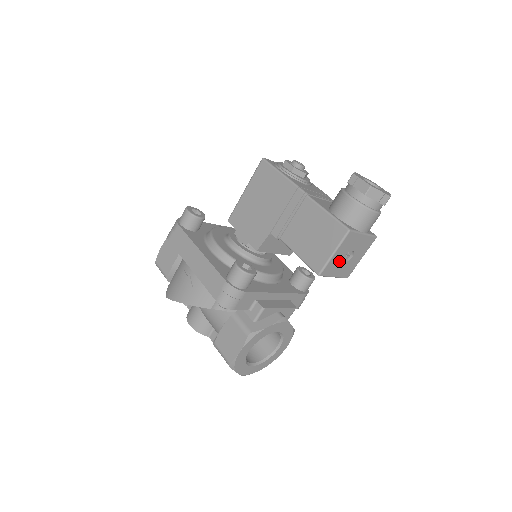
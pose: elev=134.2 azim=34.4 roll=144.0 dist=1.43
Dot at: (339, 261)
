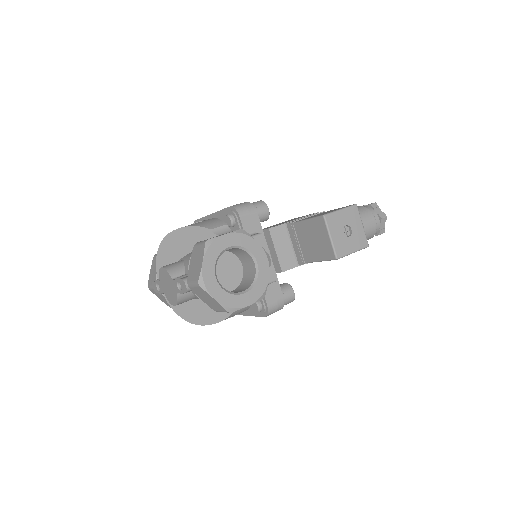
Dot at: (340, 225)
